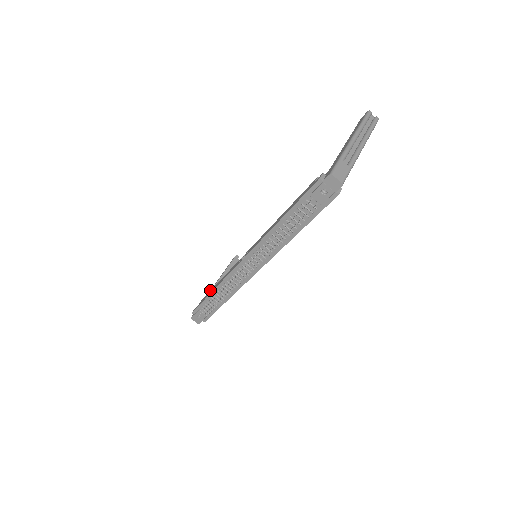
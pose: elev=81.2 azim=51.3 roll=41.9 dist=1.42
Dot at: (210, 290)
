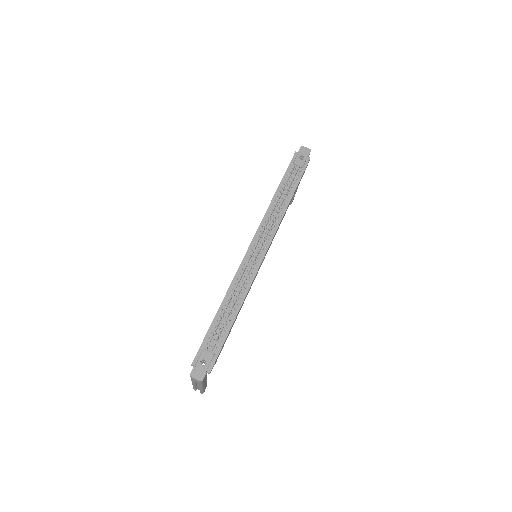
Dot at: occluded
